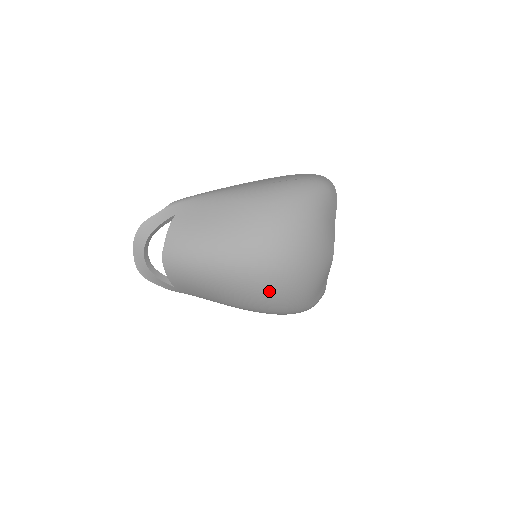
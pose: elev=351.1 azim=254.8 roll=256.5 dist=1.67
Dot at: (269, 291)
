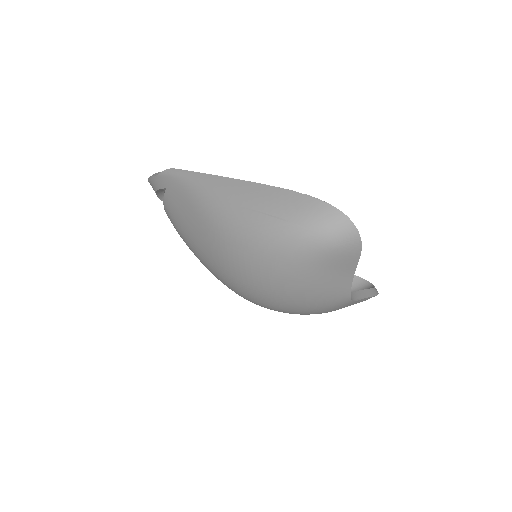
Dot at: occluded
